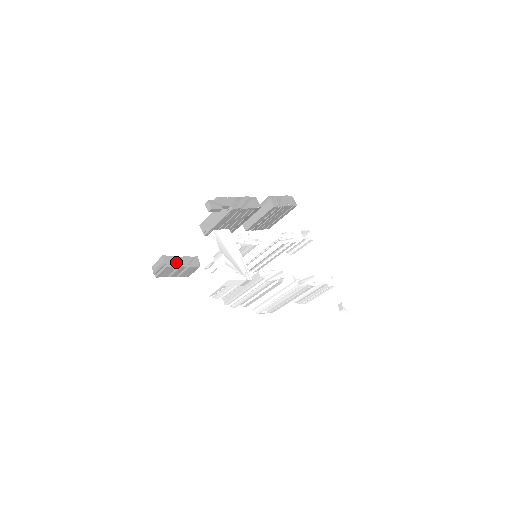
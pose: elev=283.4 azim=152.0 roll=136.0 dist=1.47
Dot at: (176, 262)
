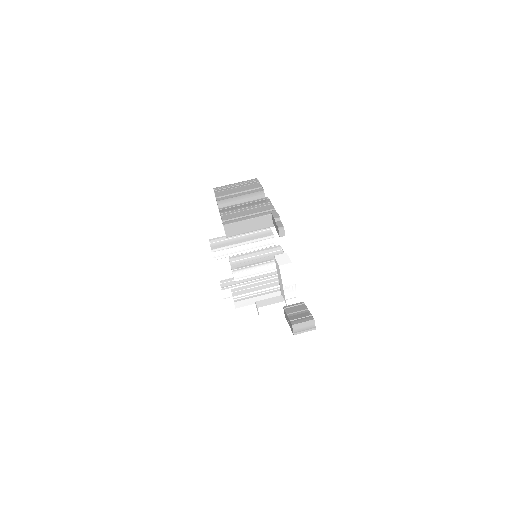
Dot at: occluded
